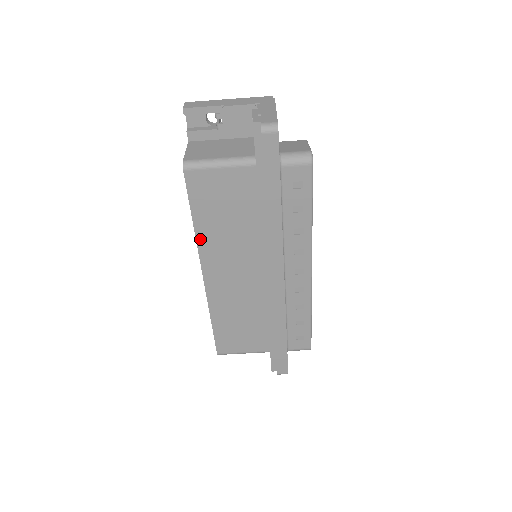
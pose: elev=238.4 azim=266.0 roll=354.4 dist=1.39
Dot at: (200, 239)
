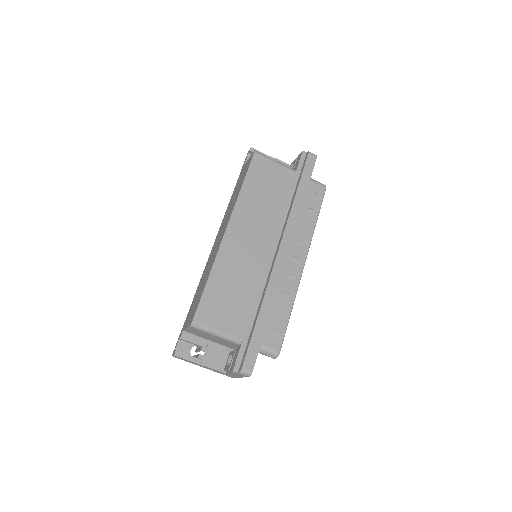
Dot at: (240, 199)
